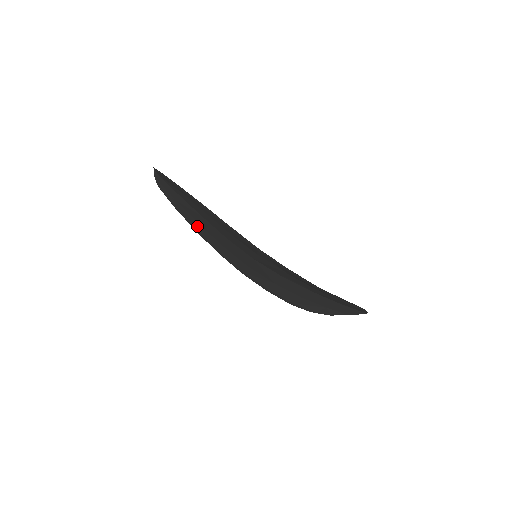
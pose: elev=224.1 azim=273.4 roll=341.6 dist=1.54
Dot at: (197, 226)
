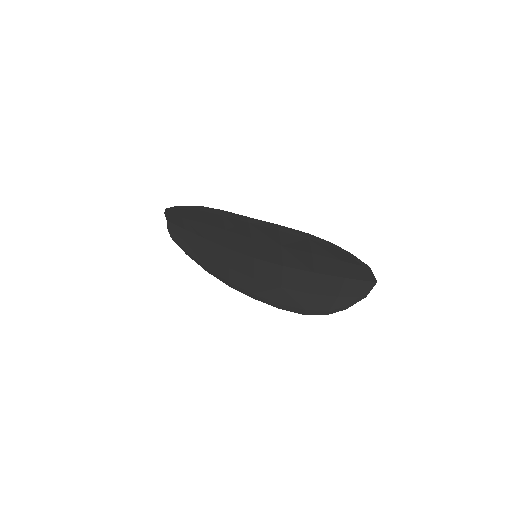
Dot at: (205, 261)
